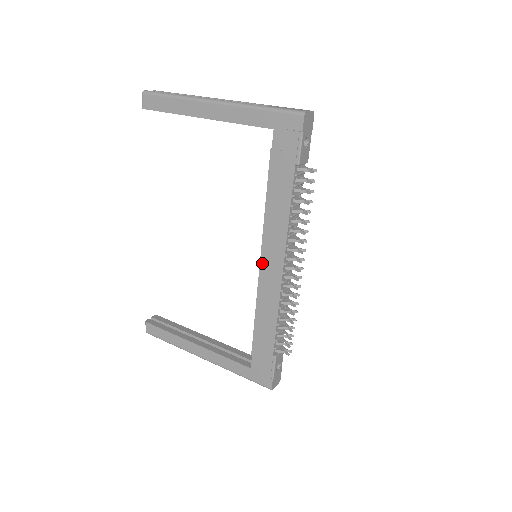
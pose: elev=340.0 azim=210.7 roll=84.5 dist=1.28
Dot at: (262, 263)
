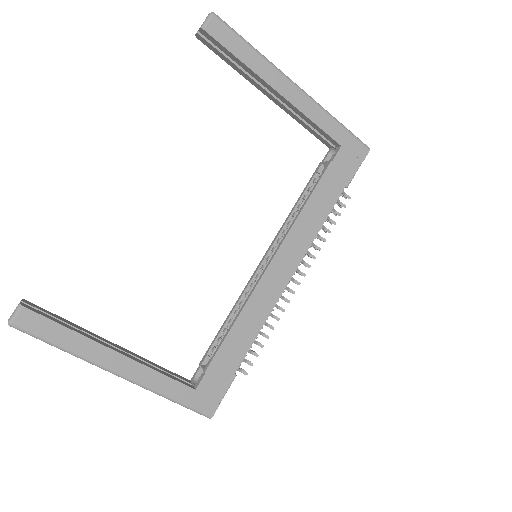
Dot at: (272, 265)
